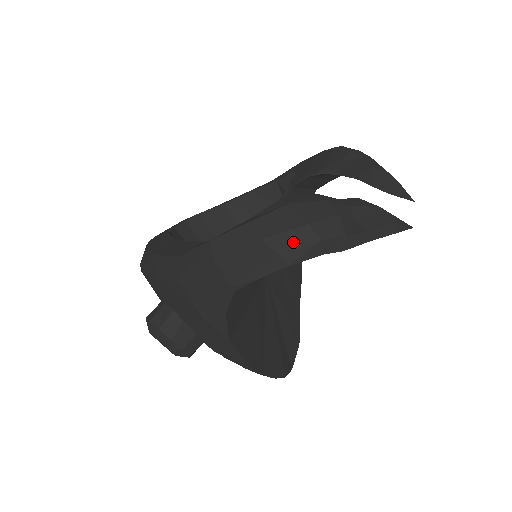
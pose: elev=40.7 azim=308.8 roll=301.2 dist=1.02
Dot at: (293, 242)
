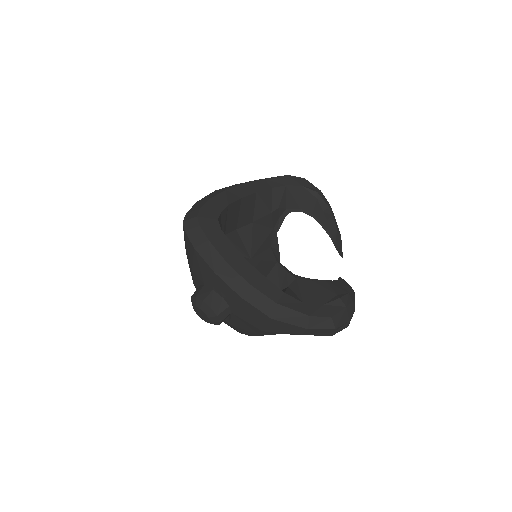
Dot at: (341, 328)
